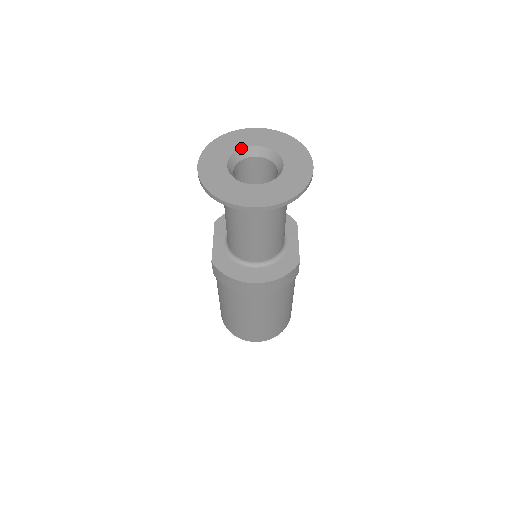
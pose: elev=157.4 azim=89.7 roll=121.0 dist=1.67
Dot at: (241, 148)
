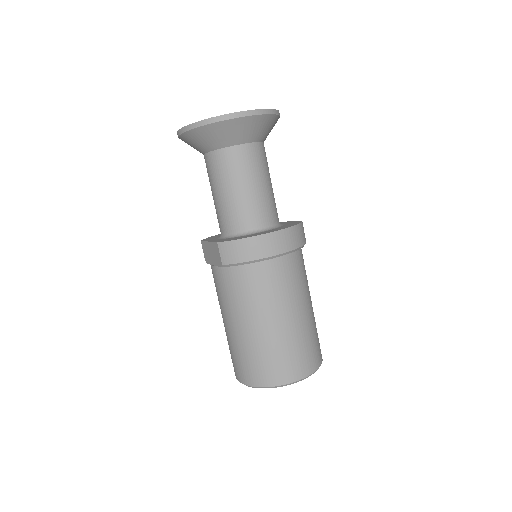
Dot at: occluded
